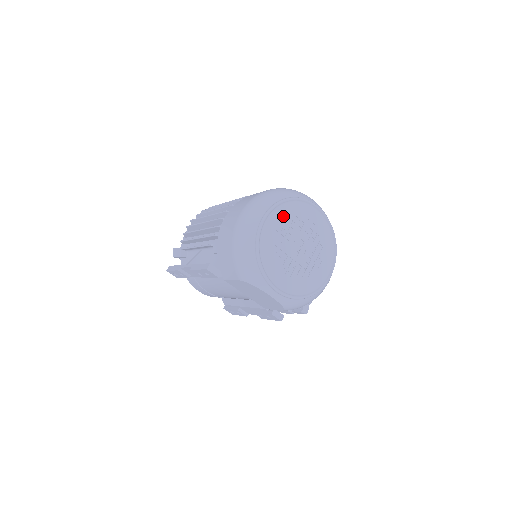
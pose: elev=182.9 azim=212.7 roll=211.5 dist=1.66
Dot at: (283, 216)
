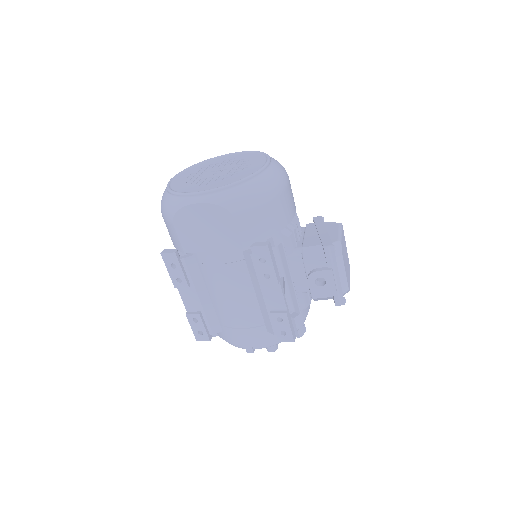
Dot at: (195, 170)
